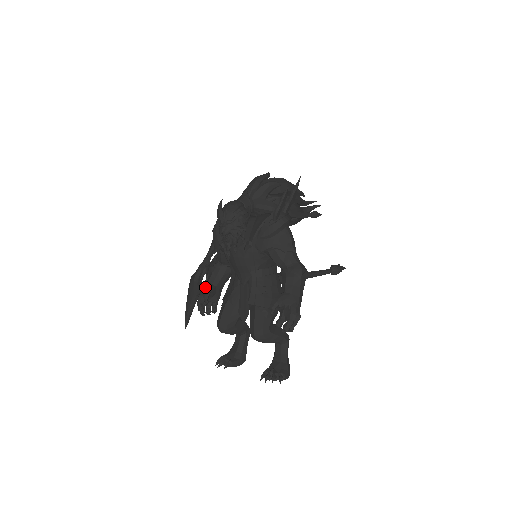
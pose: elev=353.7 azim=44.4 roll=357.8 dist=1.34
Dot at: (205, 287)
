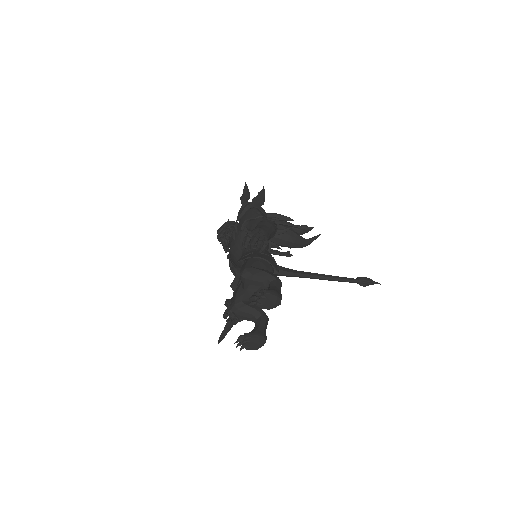
Dot at: occluded
